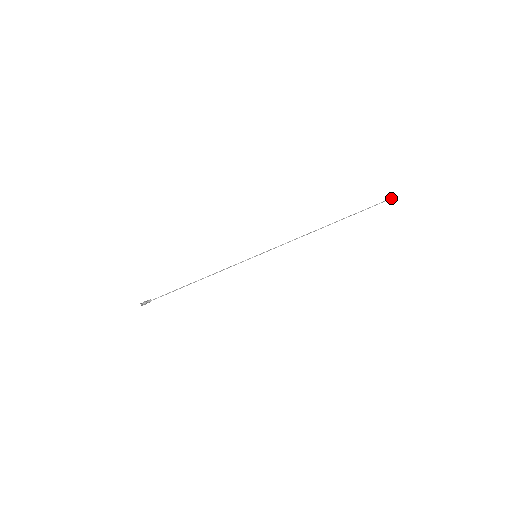
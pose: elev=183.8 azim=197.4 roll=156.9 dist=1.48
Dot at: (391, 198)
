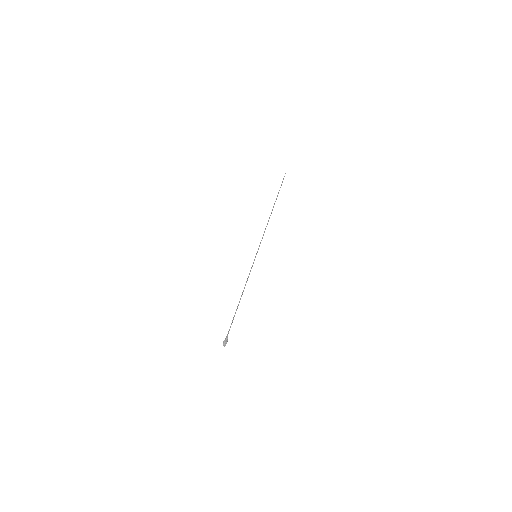
Dot at: occluded
